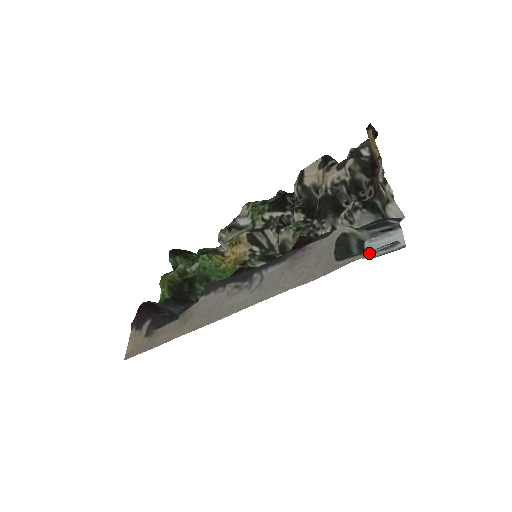
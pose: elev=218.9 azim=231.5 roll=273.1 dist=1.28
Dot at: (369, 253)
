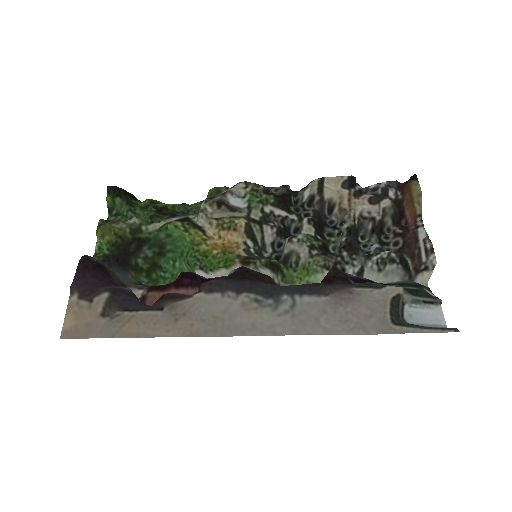
Dot at: (431, 331)
